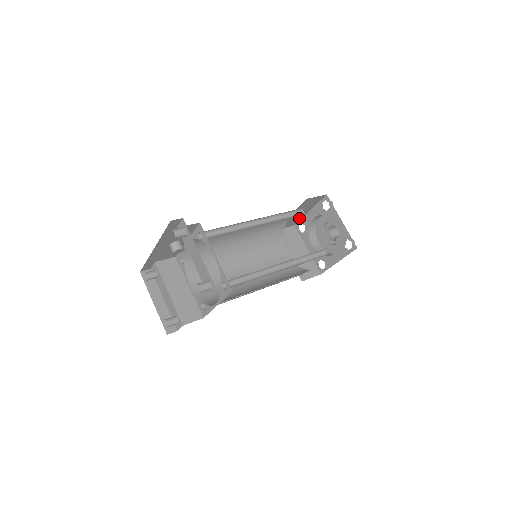
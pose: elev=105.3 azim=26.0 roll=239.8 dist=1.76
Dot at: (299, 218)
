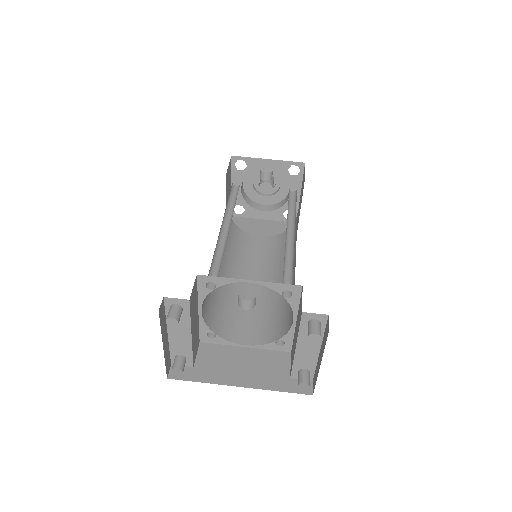
Dot at: (269, 179)
